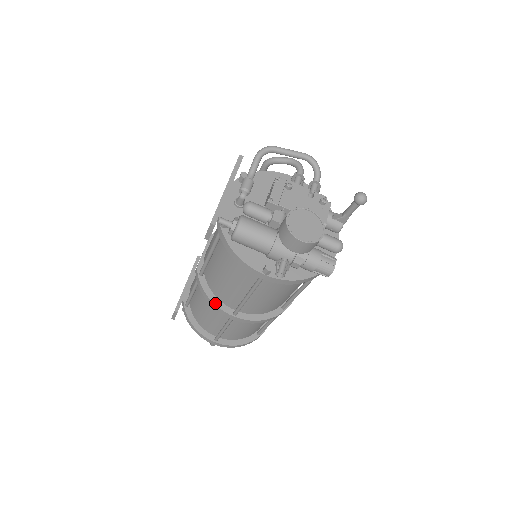
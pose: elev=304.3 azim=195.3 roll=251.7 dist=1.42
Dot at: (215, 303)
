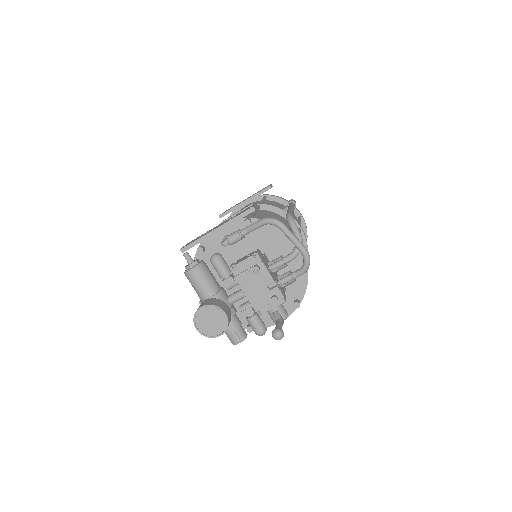
Dot at: occluded
